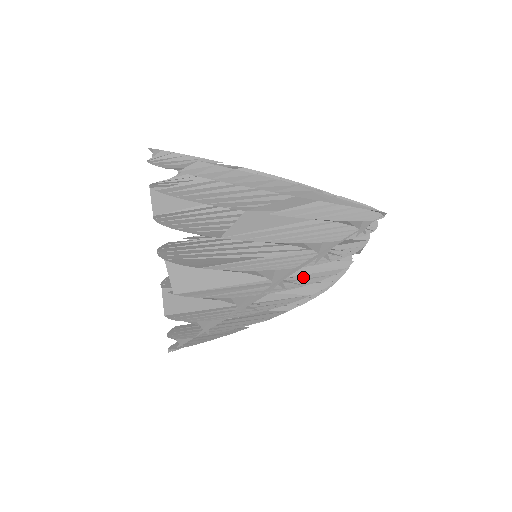
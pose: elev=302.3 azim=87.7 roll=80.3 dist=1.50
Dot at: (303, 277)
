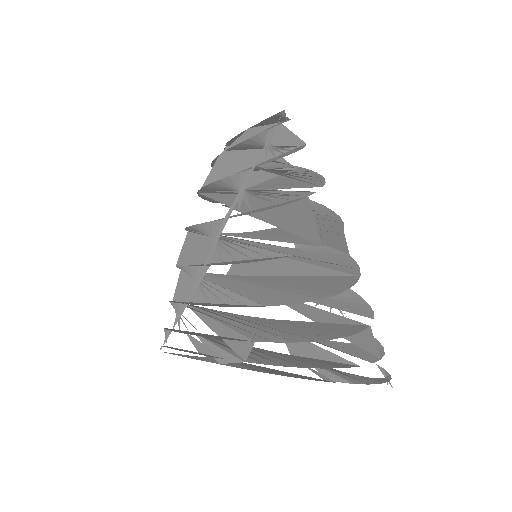
Dot at: (251, 260)
